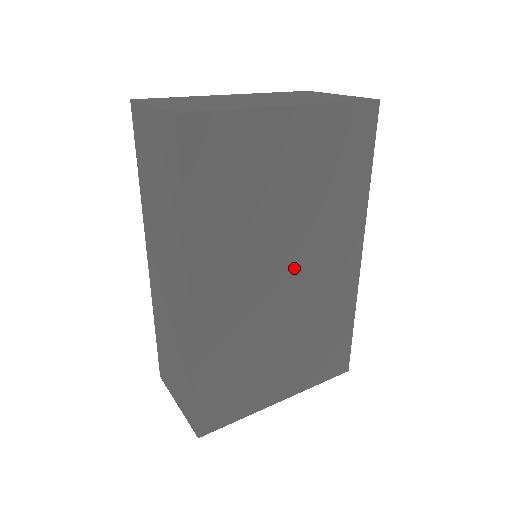
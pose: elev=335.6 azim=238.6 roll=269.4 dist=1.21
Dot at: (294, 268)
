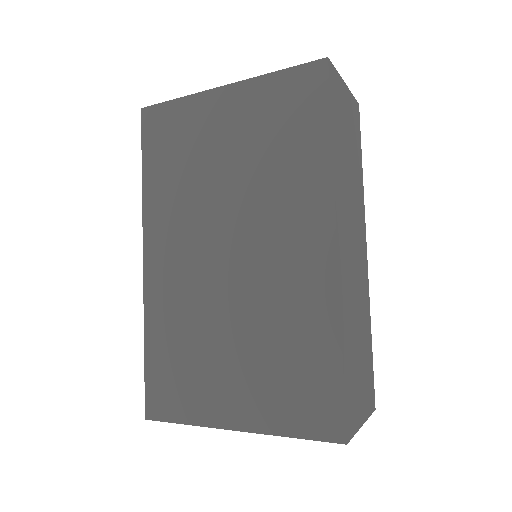
Dot at: (239, 245)
